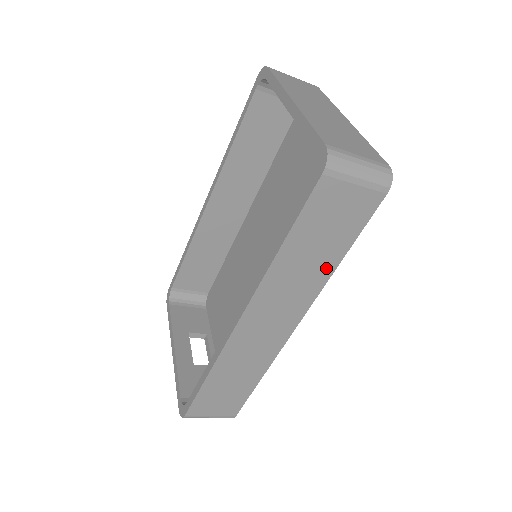
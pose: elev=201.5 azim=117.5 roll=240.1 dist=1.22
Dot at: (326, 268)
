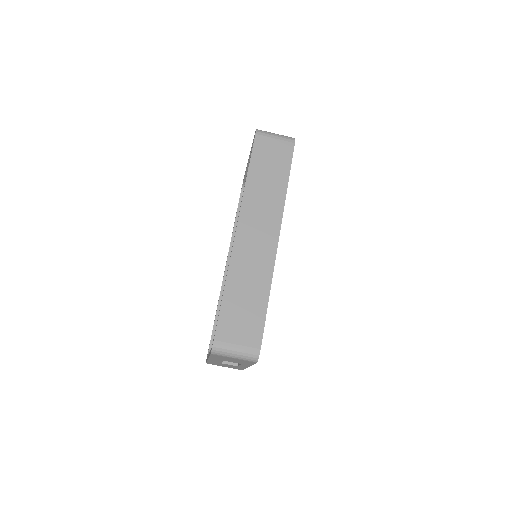
Dot at: (280, 189)
